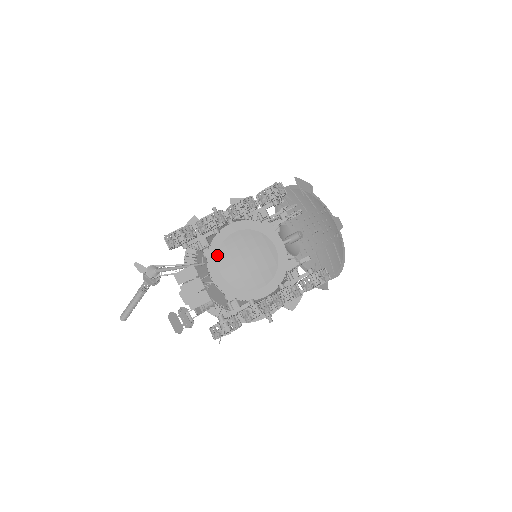
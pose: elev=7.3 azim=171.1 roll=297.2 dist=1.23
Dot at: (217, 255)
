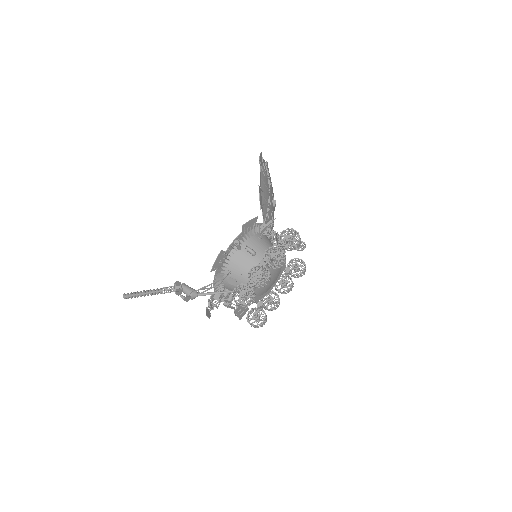
Dot at: occluded
